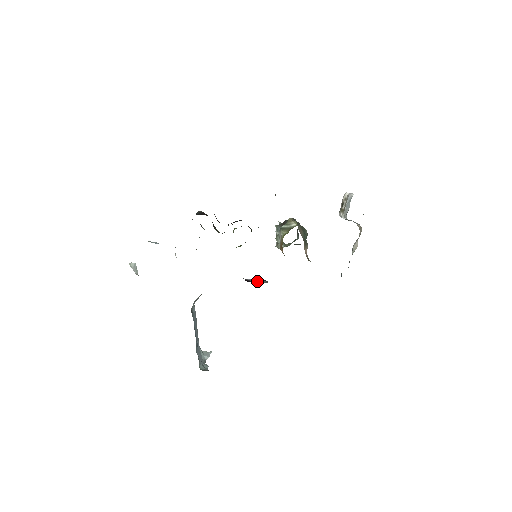
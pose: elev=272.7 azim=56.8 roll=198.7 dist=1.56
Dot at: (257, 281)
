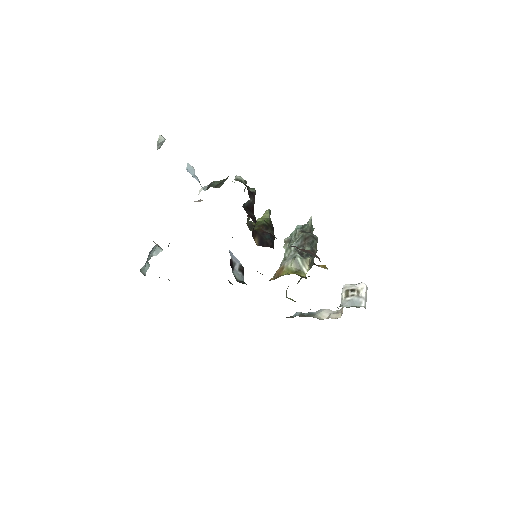
Dot at: (237, 269)
